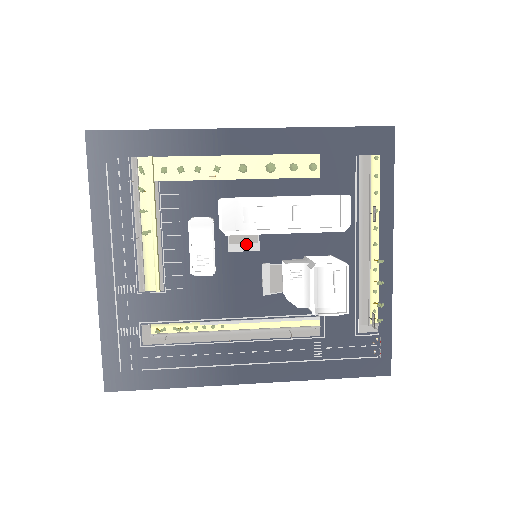
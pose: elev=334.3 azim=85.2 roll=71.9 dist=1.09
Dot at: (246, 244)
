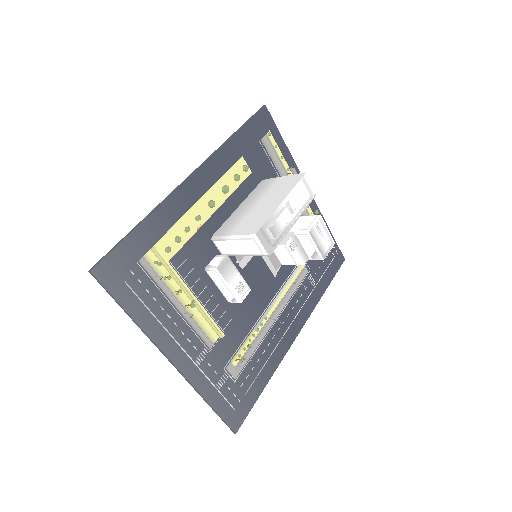
Dot at: occluded
